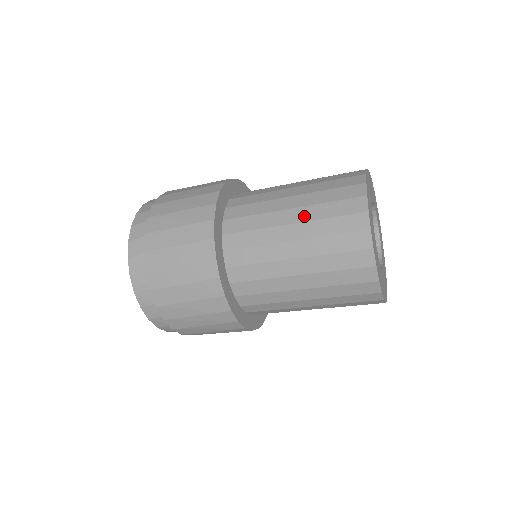
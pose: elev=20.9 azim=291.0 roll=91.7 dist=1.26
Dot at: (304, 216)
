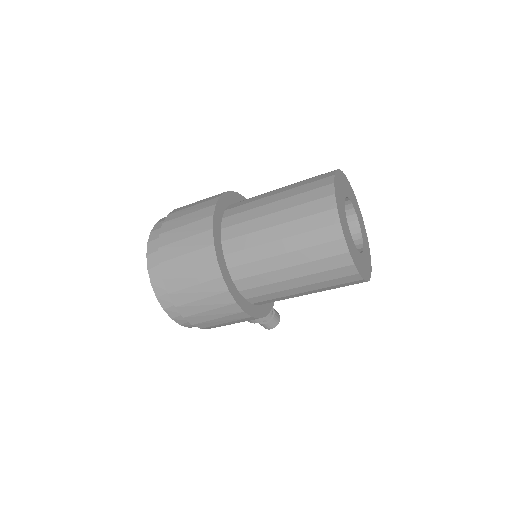
Dot at: (285, 205)
